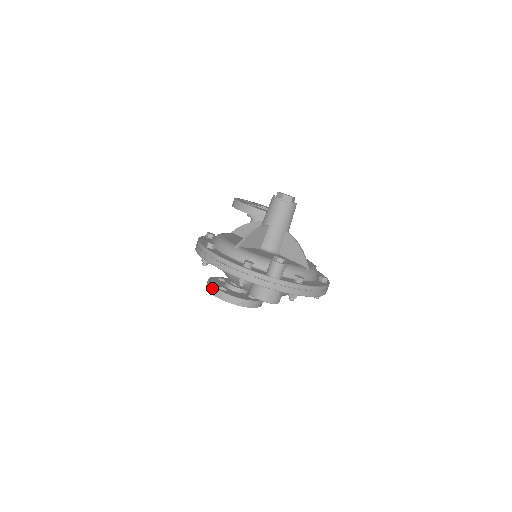
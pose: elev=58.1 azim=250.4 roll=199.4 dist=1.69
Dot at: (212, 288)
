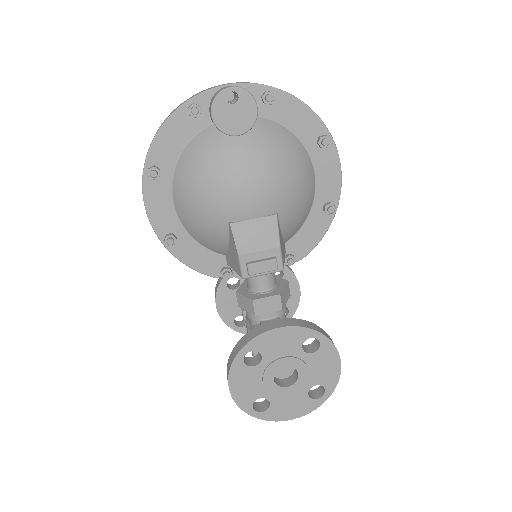
Dot at: (231, 354)
